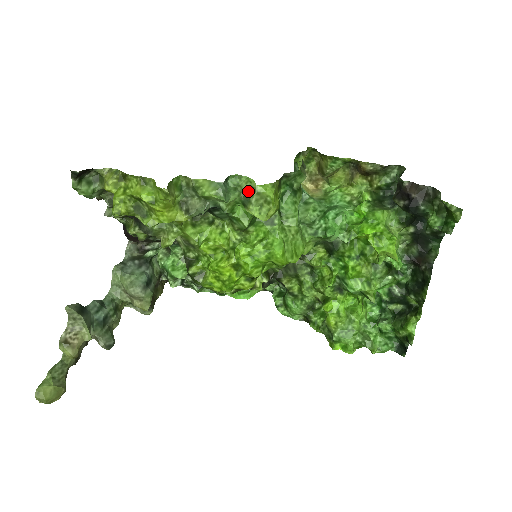
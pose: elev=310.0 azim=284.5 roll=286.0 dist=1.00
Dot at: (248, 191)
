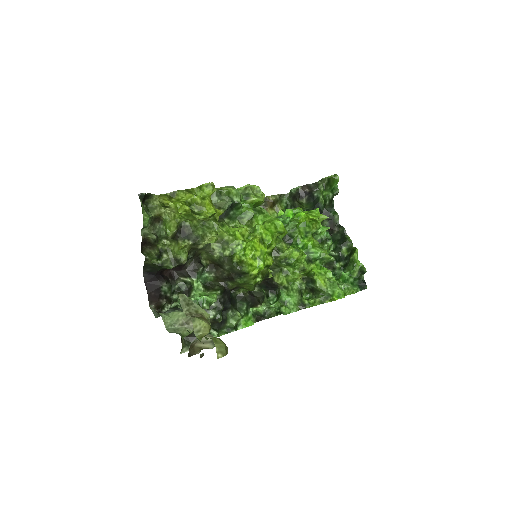
Dot at: (243, 192)
